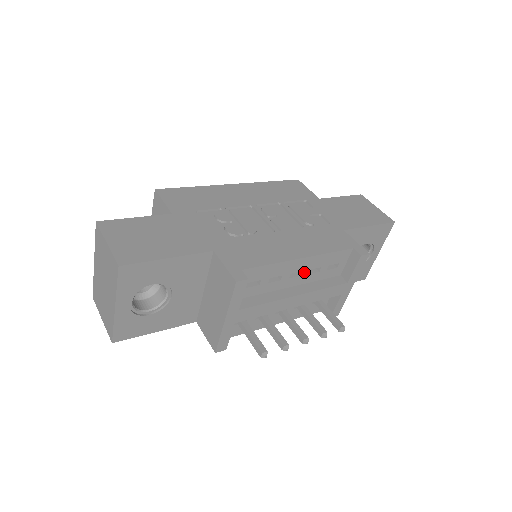
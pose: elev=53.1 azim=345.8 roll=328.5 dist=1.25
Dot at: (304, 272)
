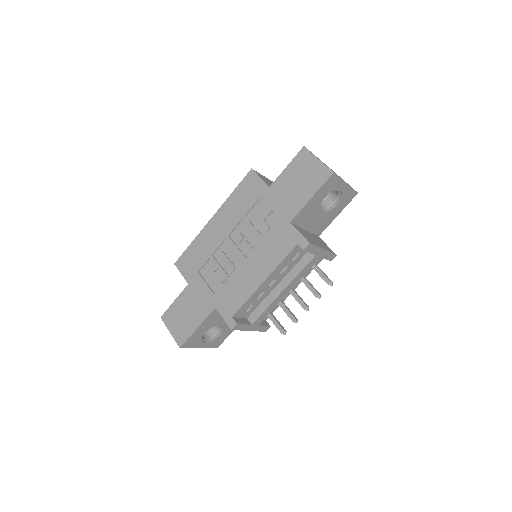
Dot at: (276, 278)
